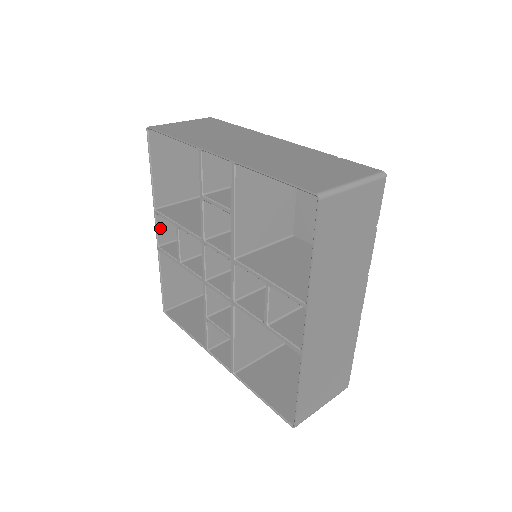
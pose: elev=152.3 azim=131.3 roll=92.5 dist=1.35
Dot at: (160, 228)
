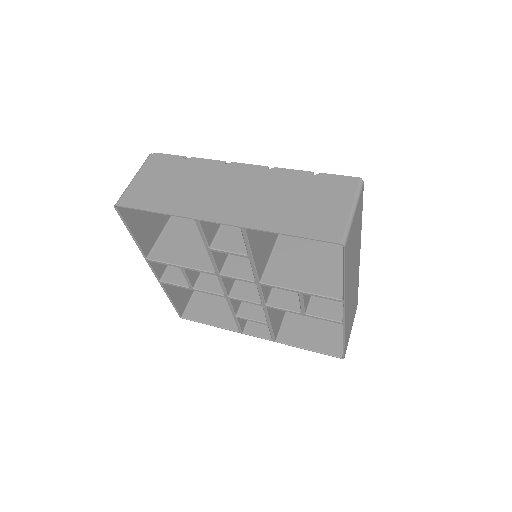
Dot at: (155, 268)
